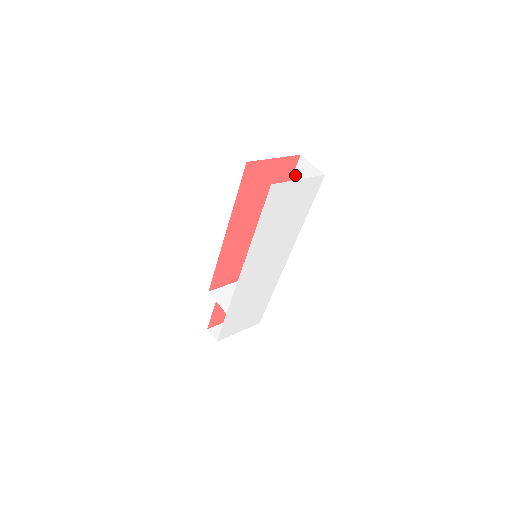
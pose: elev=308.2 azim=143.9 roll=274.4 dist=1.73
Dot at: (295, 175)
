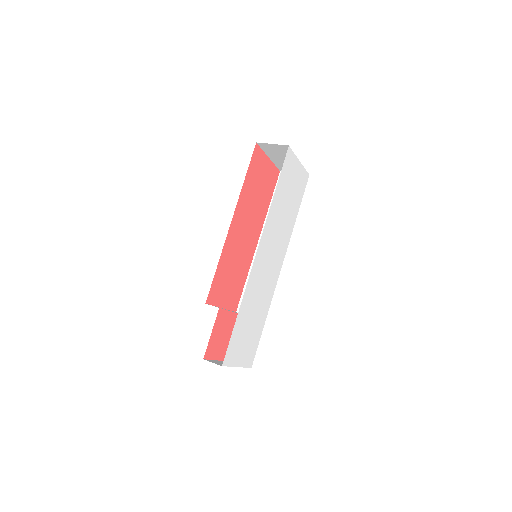
Dot at: occluded
